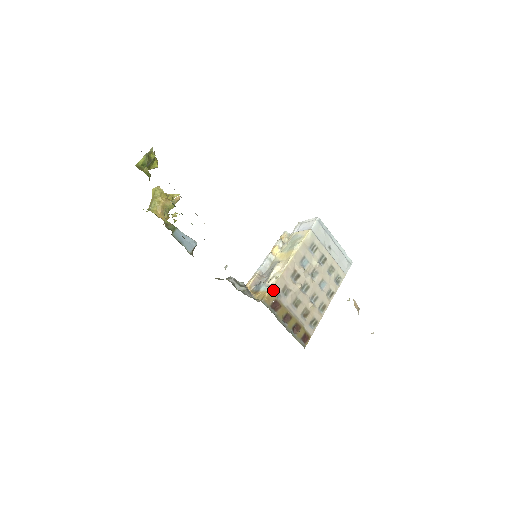
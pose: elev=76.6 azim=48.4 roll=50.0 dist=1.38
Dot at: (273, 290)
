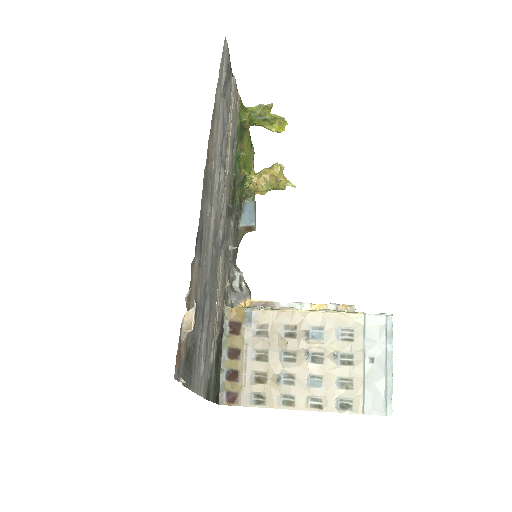
Dot at: (248, 311)
